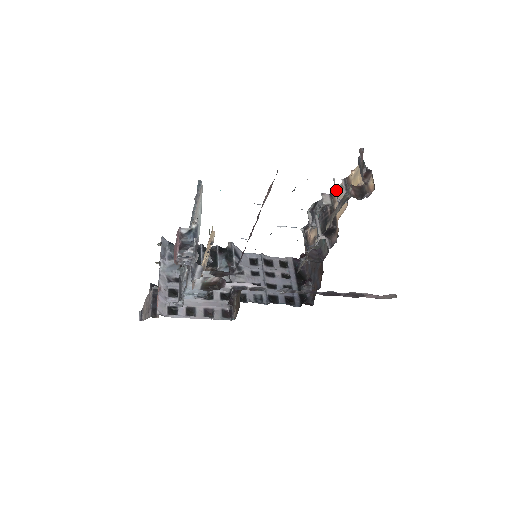
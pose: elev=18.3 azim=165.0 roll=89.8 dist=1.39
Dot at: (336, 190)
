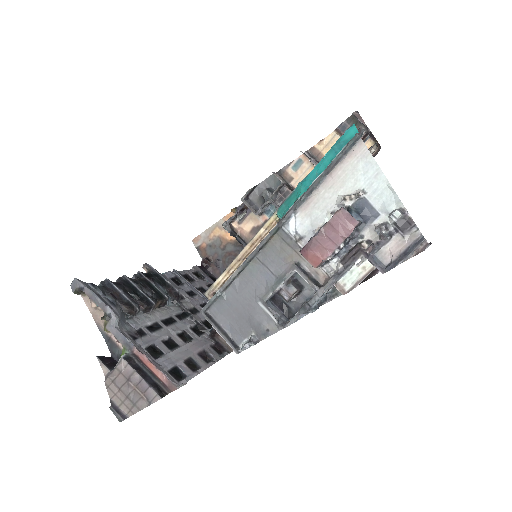
Dot at: (315, 162)
